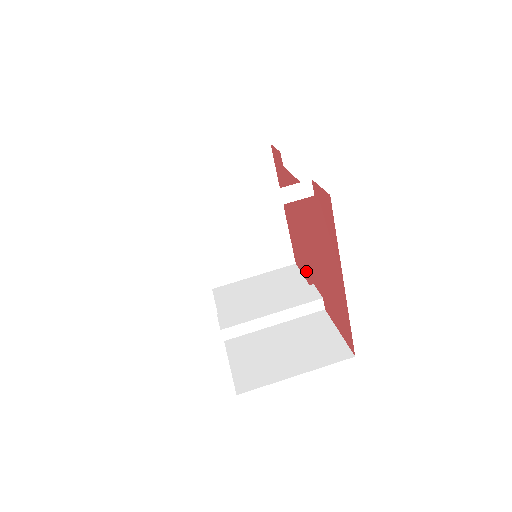
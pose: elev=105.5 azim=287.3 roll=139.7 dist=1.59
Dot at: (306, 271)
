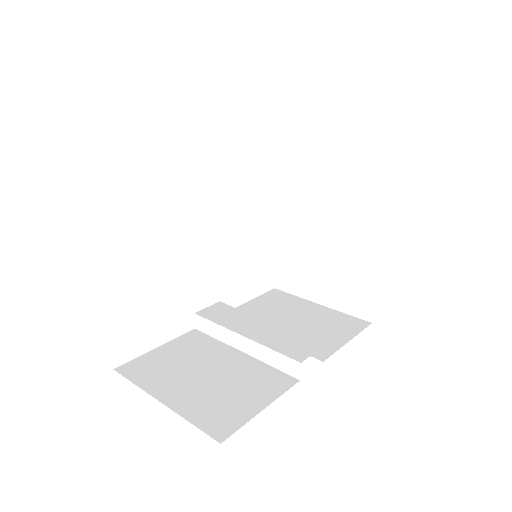
Dot at: occluded
